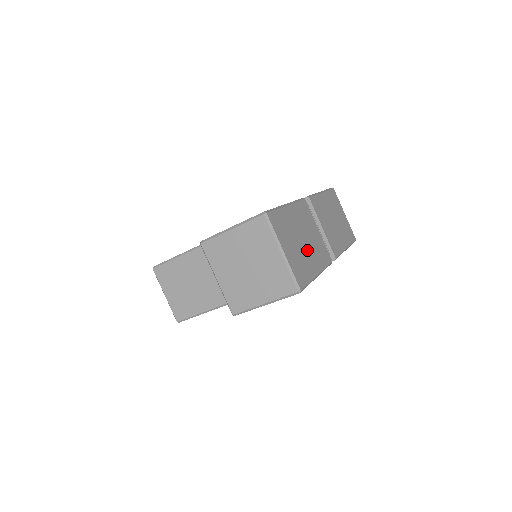
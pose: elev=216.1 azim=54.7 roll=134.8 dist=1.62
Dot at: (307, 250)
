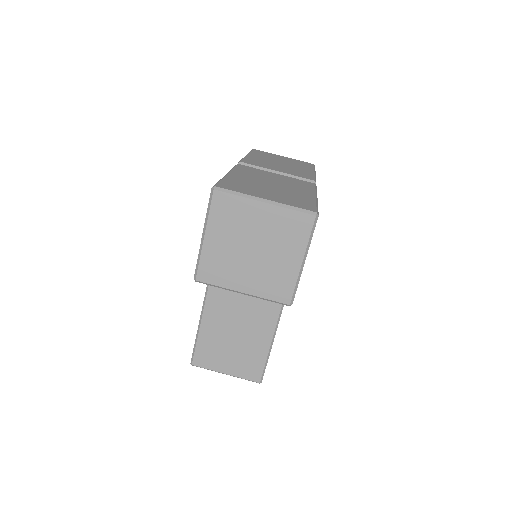
Dot at: (284, 188)
